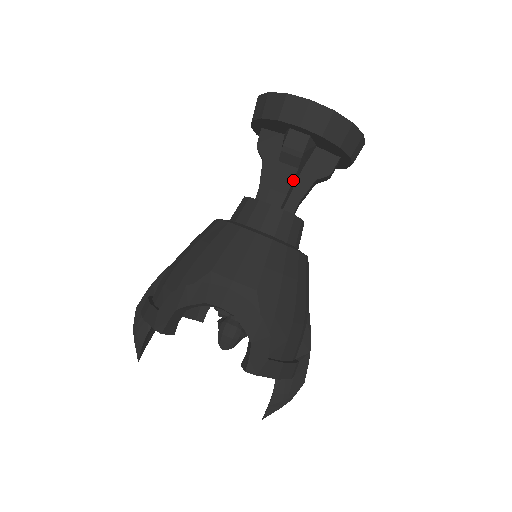
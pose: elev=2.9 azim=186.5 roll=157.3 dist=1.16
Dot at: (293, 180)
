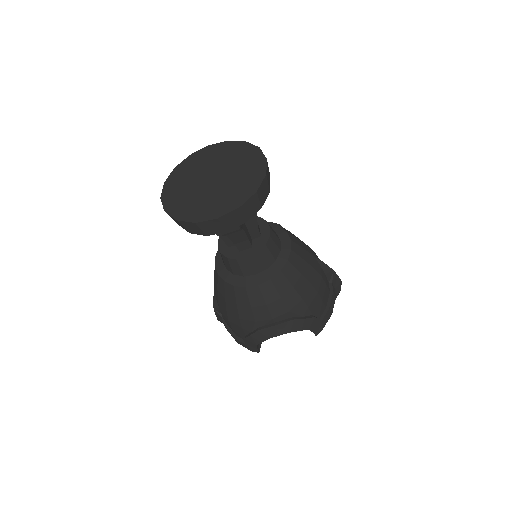
Dot at: (245, 233)
